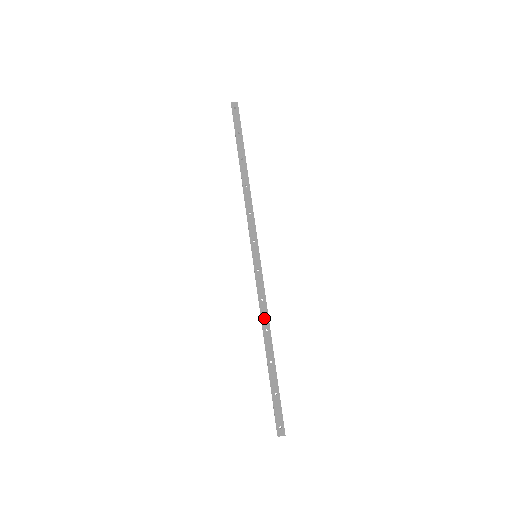
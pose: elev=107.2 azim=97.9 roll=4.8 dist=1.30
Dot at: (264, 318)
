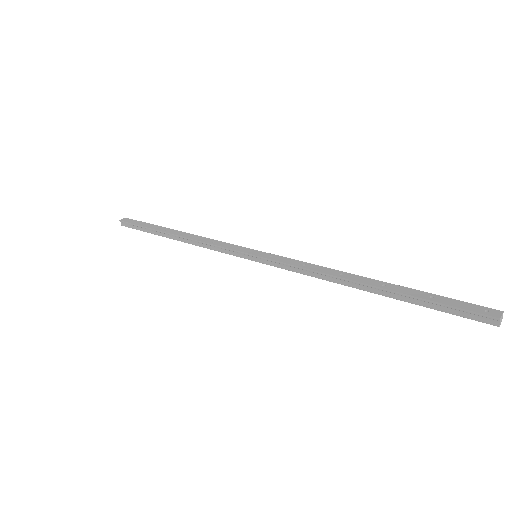
Dot at: (326, 271)
